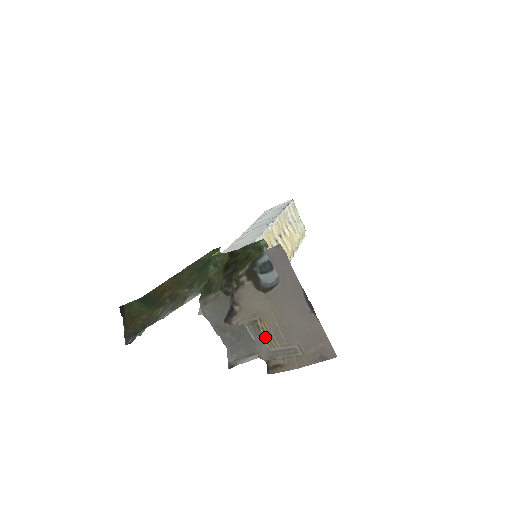
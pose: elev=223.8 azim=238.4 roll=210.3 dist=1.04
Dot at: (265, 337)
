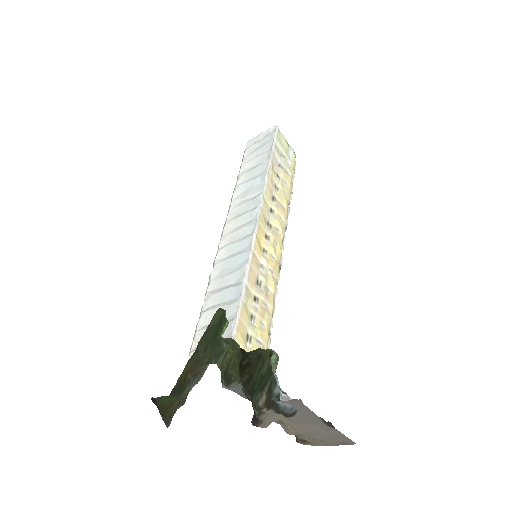
Dot at: (290, 428)
